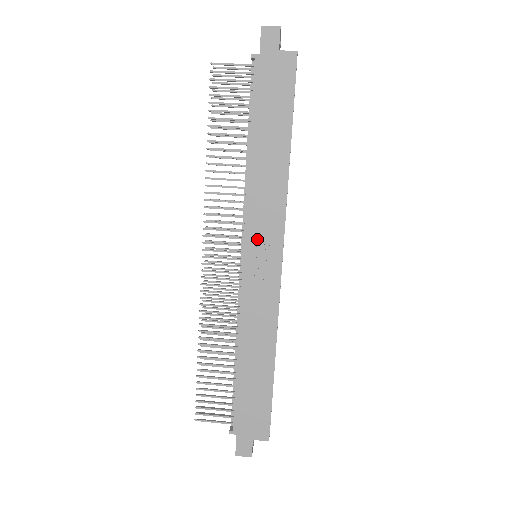
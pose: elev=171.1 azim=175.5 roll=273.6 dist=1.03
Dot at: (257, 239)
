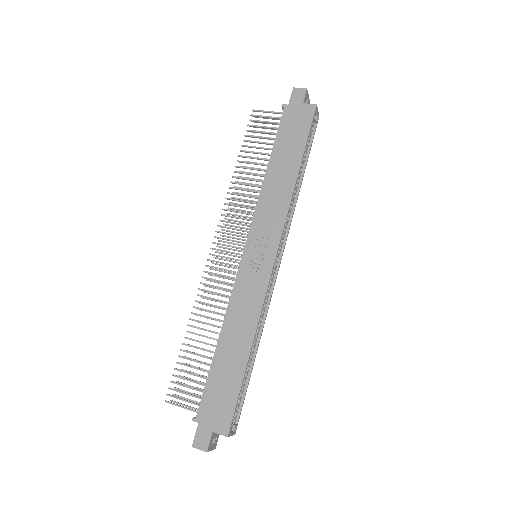
Dot at: (258, 237)
